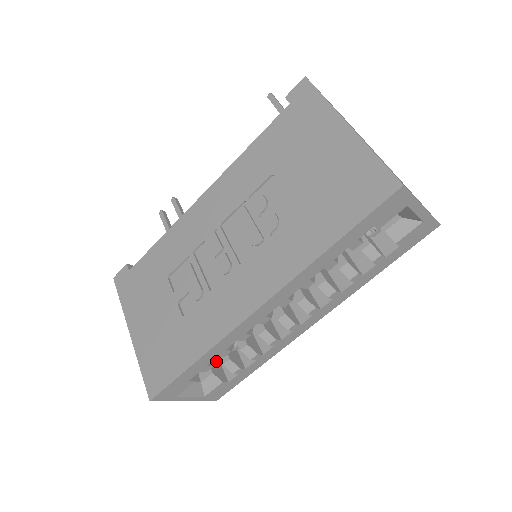
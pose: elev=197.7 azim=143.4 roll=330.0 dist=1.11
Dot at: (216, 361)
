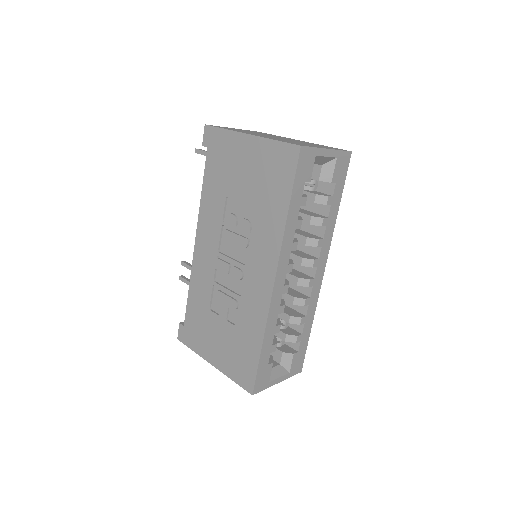
Dot at: (280, 343)
